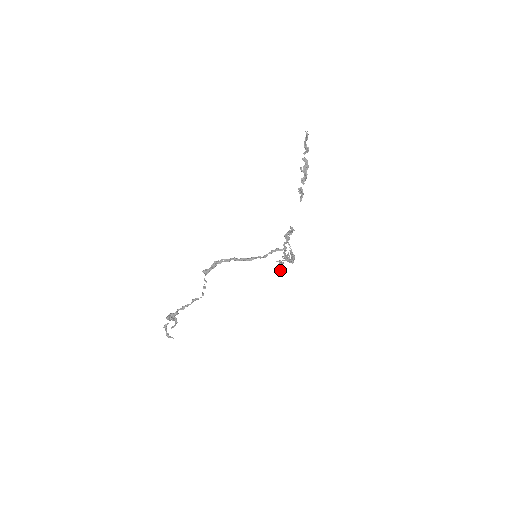
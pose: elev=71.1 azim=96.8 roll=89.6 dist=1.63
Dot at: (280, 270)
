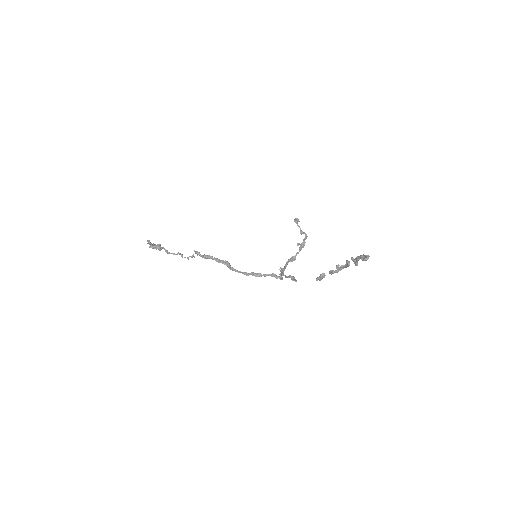
Dot at: (294, 220)
